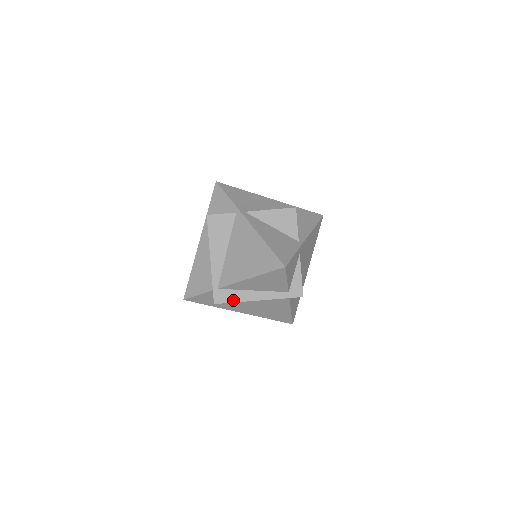
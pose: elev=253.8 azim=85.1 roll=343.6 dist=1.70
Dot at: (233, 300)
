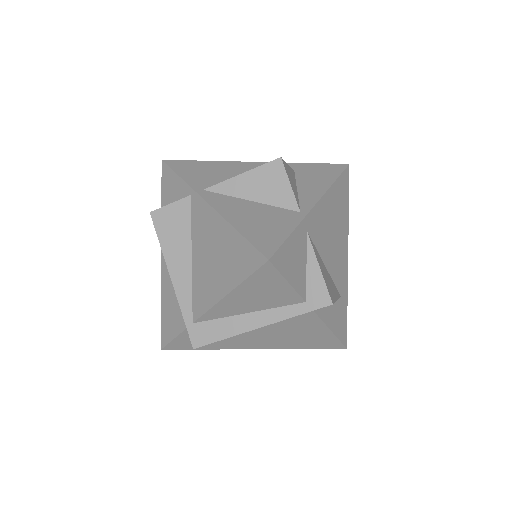
Dot at: (220, 336)
